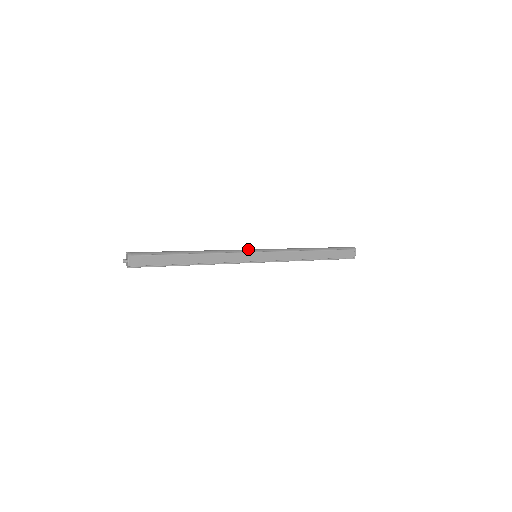
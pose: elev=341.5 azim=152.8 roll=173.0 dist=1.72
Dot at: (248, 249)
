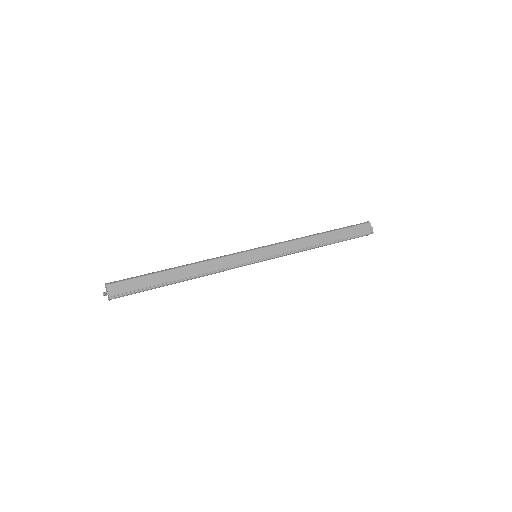
Dot at: (244, 251)
